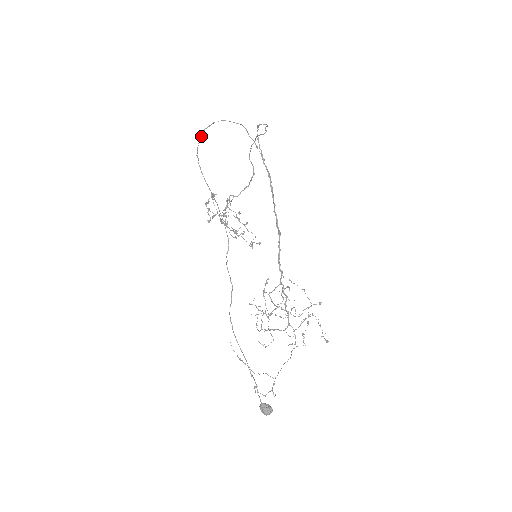
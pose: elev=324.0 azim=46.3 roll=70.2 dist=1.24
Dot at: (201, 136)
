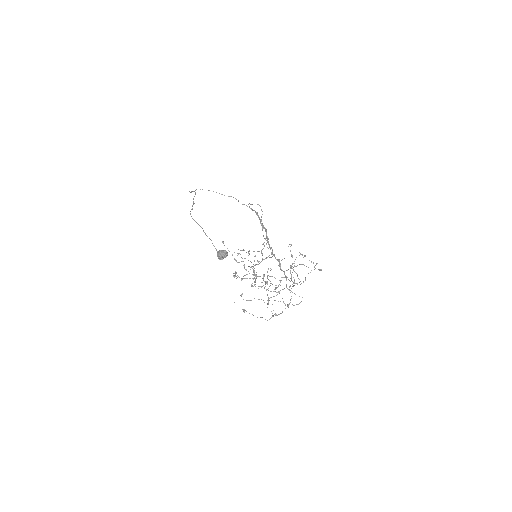
Dot at: (195, 190)
